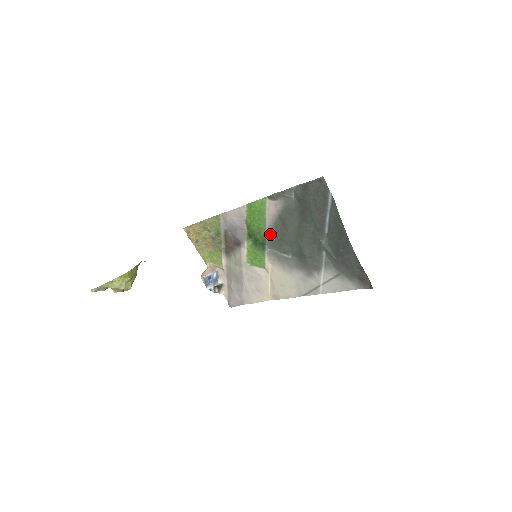
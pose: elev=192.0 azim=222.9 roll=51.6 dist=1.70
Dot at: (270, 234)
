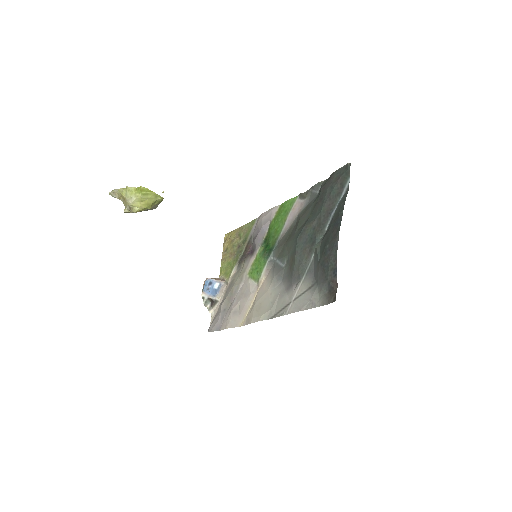
Dot at: (282, 239)
